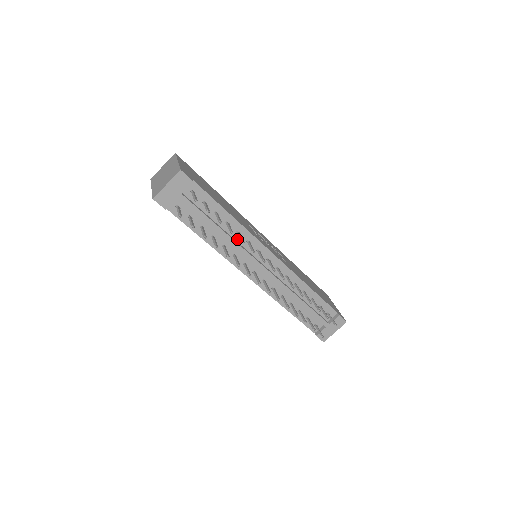
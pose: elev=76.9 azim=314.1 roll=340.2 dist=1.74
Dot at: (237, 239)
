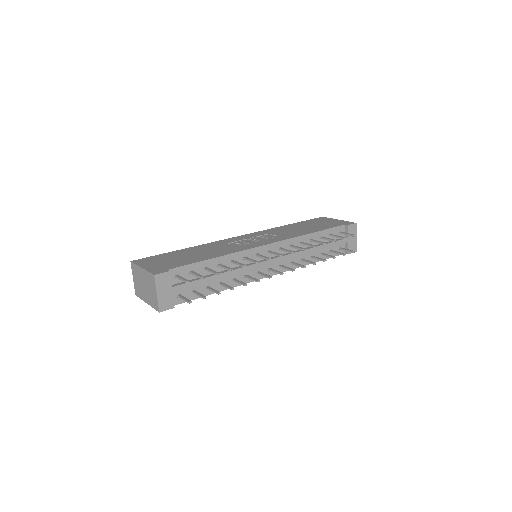
Dot at: (236, 265)
